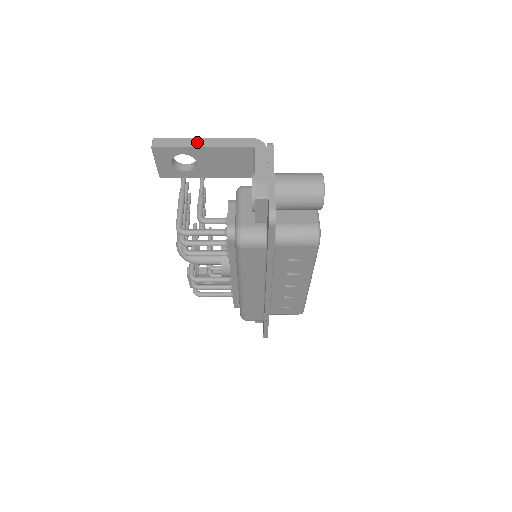
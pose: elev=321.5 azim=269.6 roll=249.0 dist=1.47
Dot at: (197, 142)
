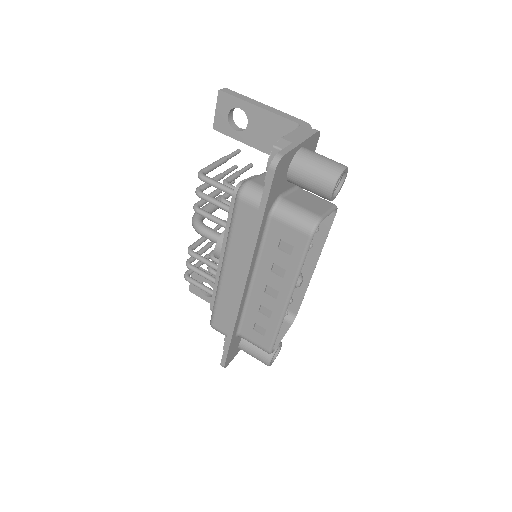
Dot at: (257, 103)
